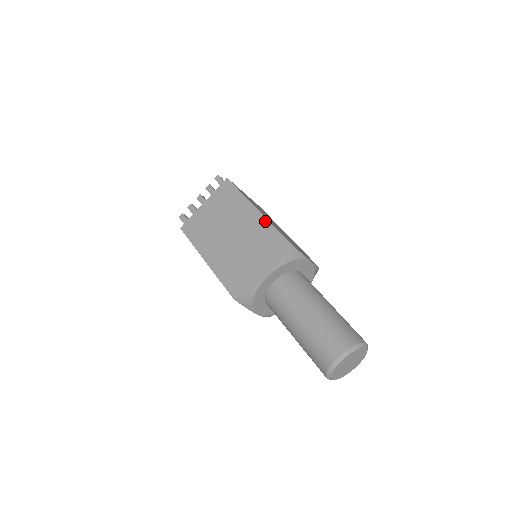
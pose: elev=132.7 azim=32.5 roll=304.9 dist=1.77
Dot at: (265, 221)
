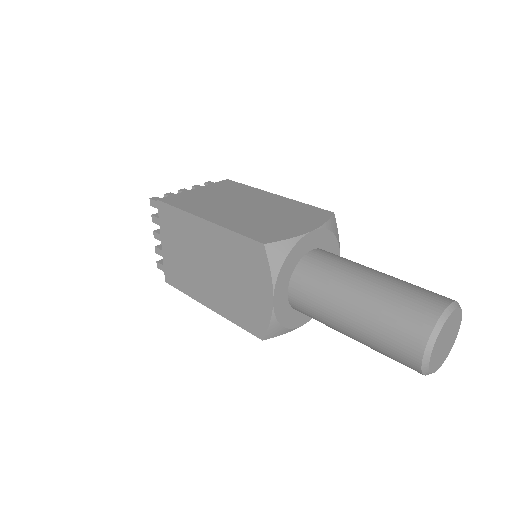
Dot at: (292, 200)
